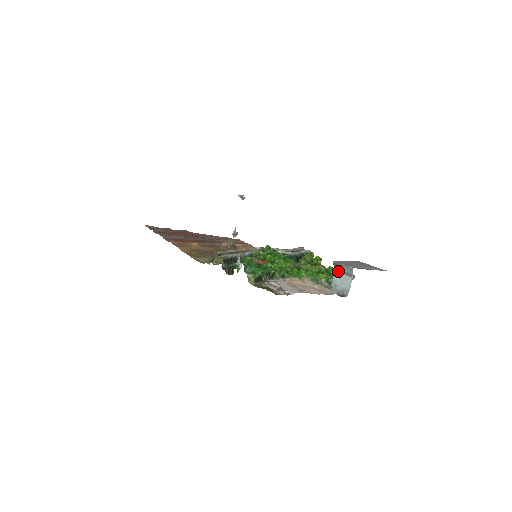
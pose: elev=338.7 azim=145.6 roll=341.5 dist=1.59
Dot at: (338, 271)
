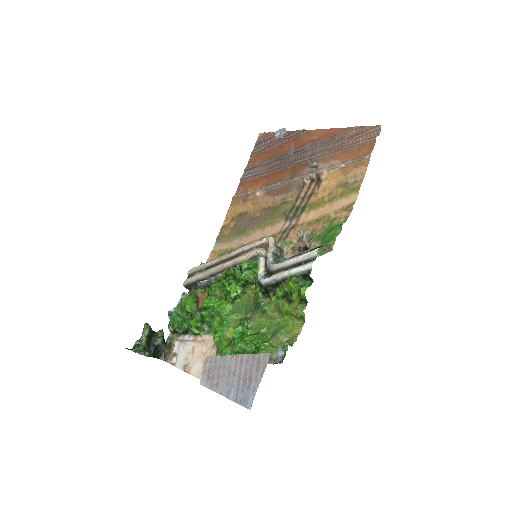
Dot at: occluded
